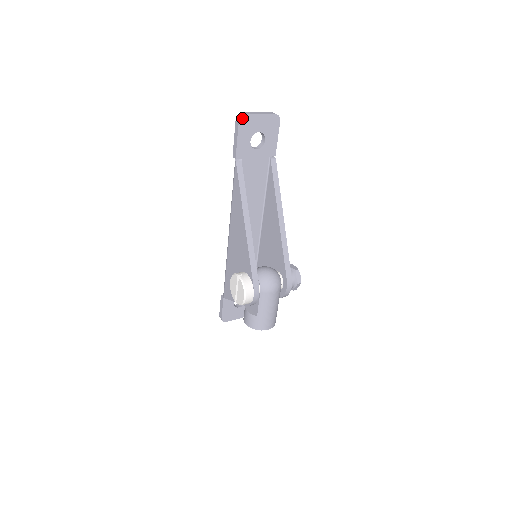
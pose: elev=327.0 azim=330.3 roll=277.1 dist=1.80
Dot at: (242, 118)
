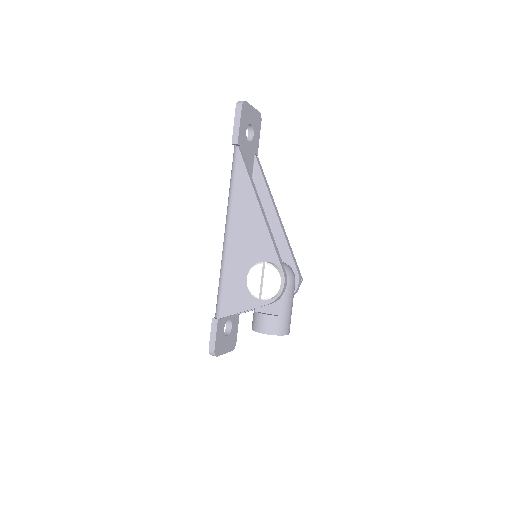
Dot at: (243, 104)
